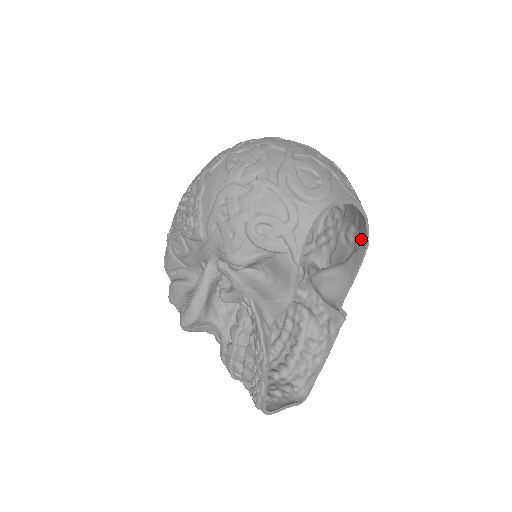
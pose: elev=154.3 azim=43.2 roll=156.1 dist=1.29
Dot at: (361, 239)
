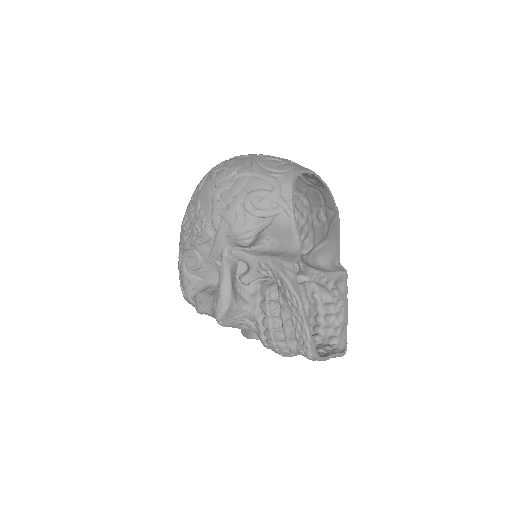
Dot at: (331, 210)
